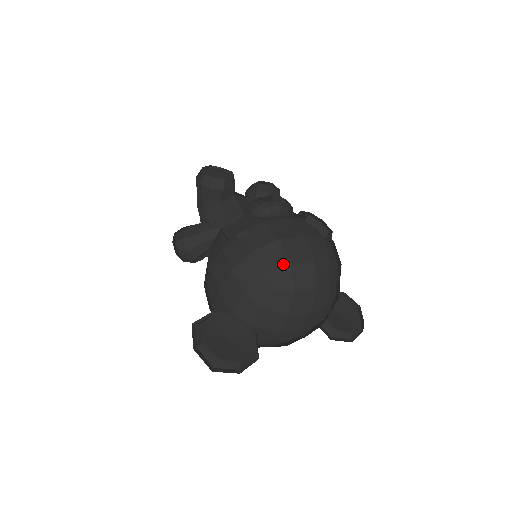
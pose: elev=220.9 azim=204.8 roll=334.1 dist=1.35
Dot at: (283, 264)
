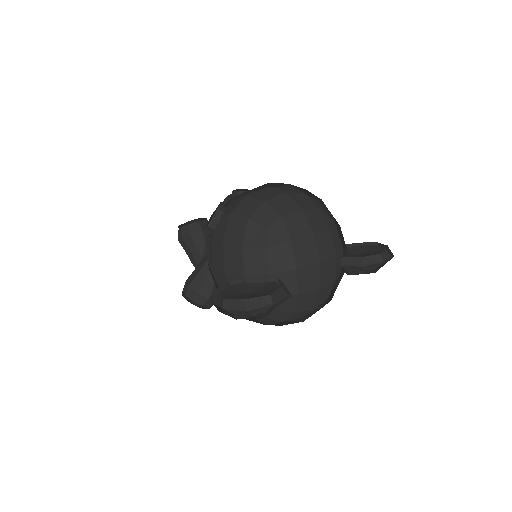
Dot at: (259, 204)
